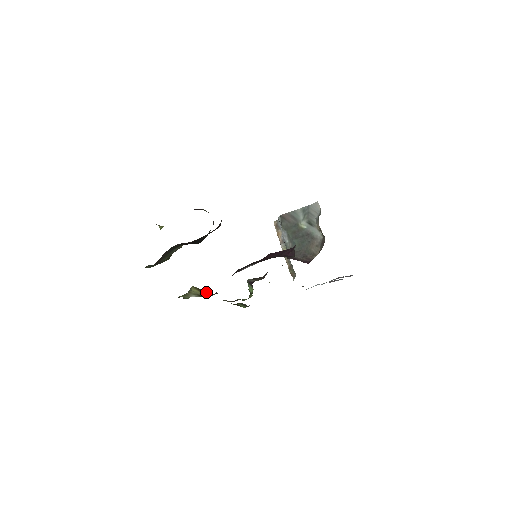
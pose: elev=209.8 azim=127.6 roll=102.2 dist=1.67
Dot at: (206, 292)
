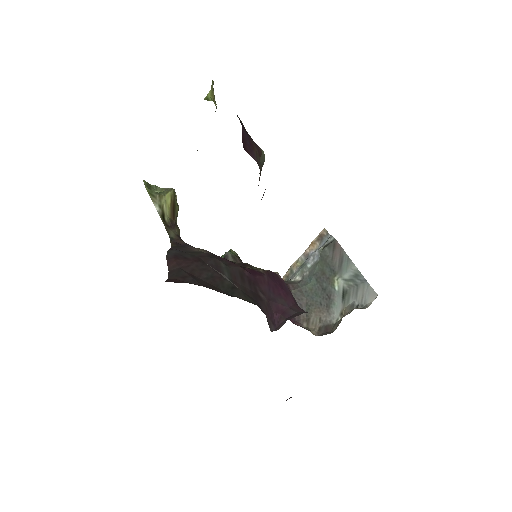
Dot at: (177, 214)
